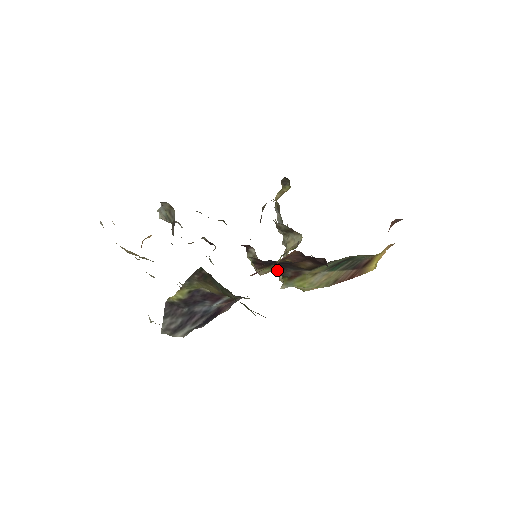
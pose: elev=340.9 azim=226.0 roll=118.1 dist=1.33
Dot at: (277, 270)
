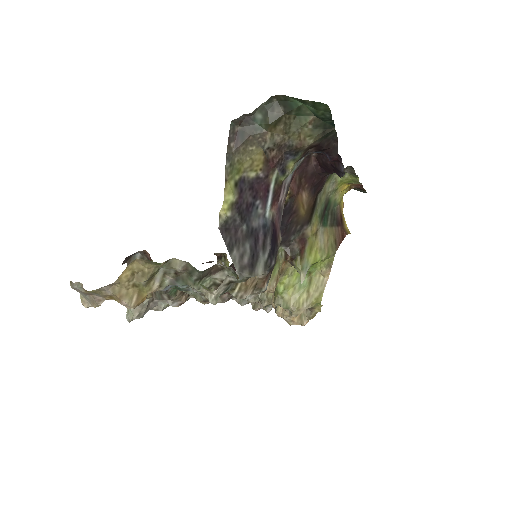
Dot at: (284, 258)
